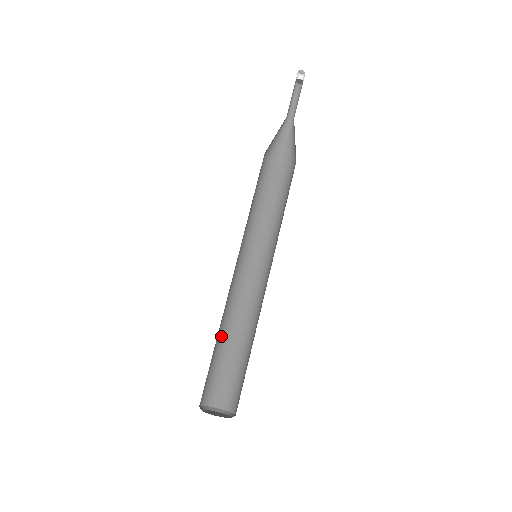
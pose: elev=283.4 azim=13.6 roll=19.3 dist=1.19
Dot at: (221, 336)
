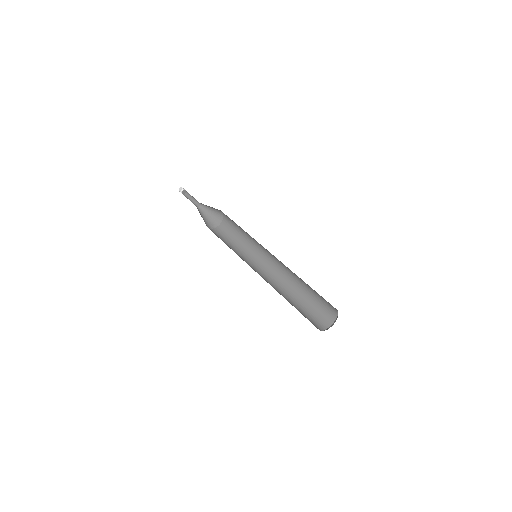
Dot at: occluded
